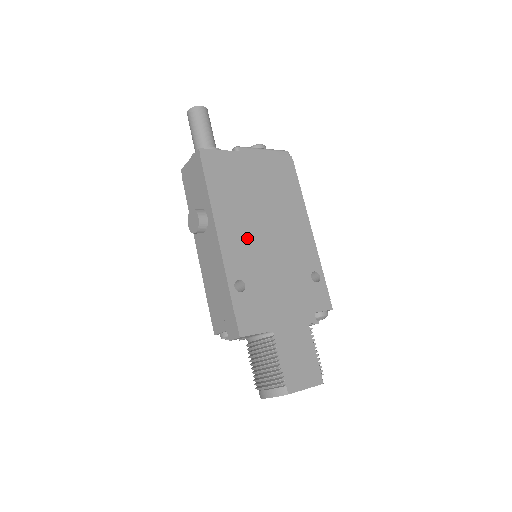
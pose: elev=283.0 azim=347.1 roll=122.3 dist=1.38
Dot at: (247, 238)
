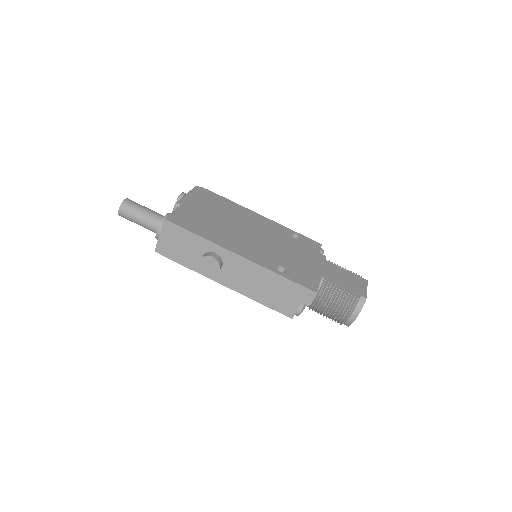
Dot at: (249, 244)
